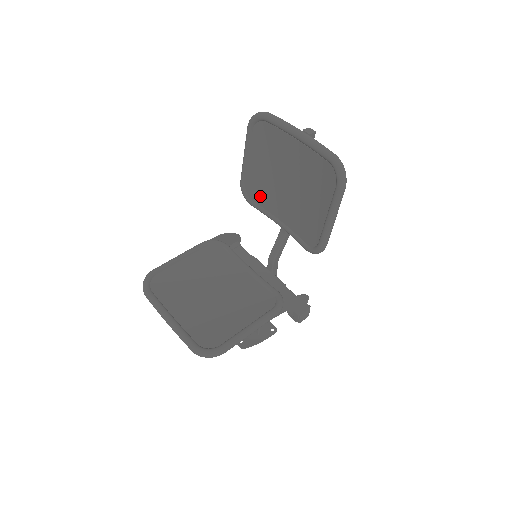
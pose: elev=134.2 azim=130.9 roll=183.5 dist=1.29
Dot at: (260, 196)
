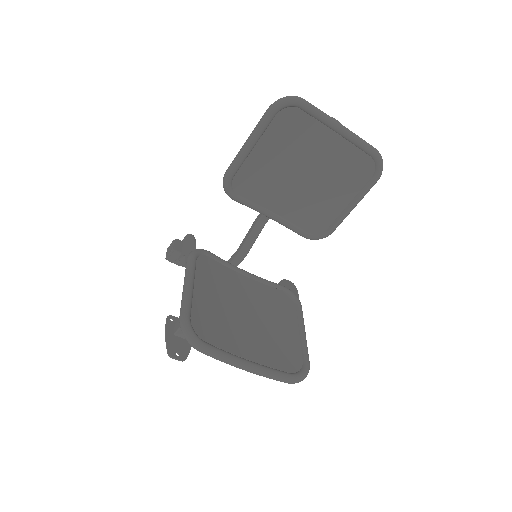
Dot at: (252, 188)
